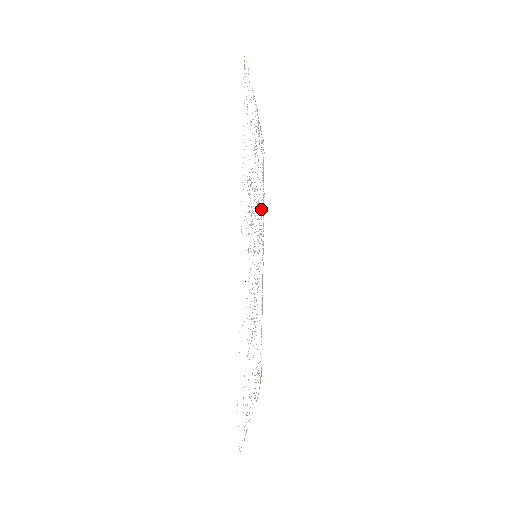
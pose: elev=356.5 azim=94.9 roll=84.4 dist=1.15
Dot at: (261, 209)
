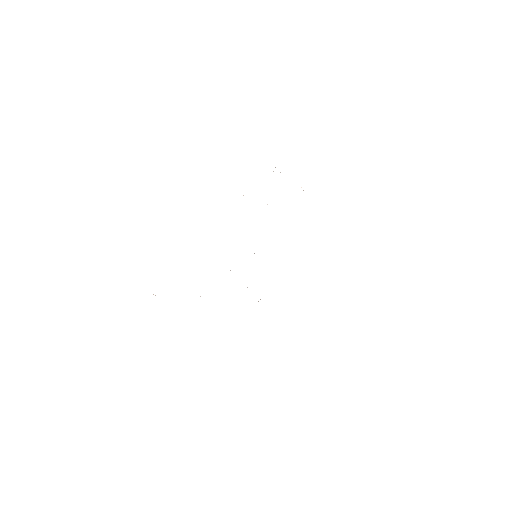
Dot at: occluded
